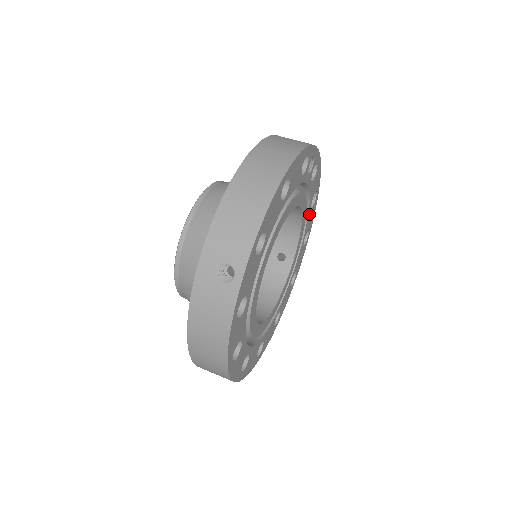
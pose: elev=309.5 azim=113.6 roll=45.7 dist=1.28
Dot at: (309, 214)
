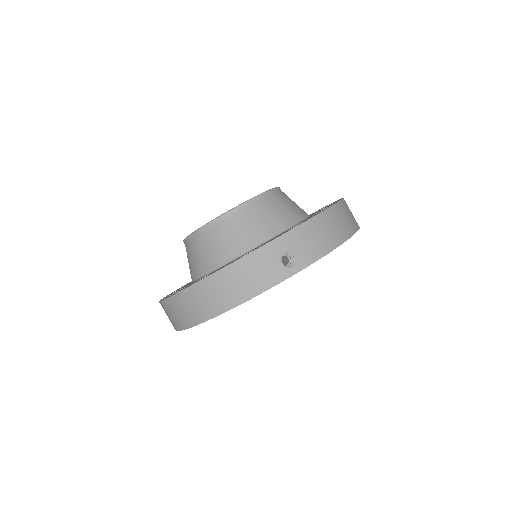
Dot at: occluded
